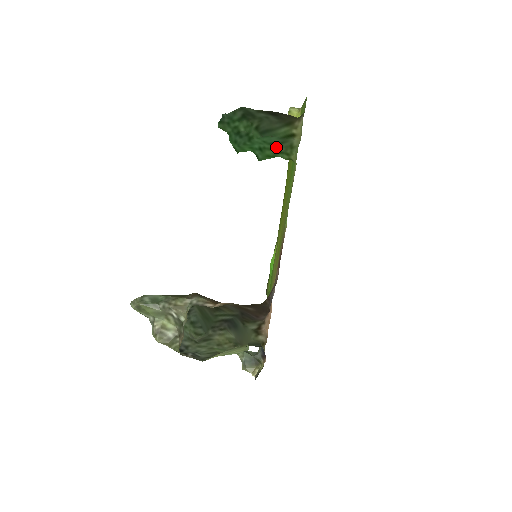
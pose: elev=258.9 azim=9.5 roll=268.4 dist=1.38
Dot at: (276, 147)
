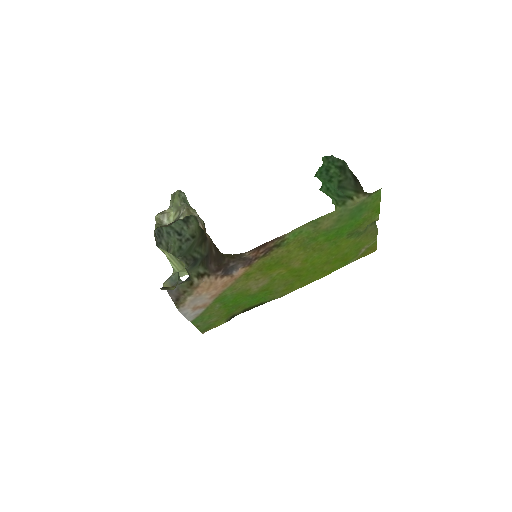
Dot at: (337, 196)
